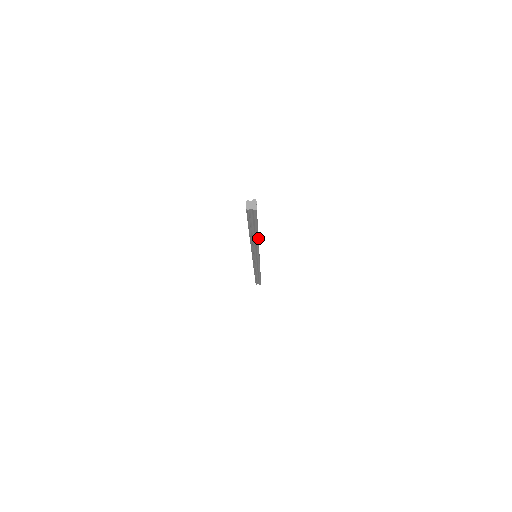
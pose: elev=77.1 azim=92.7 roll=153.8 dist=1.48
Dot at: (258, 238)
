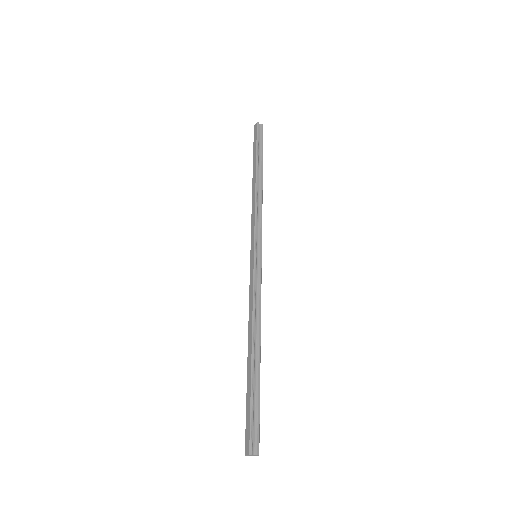
Dot at: occluded
